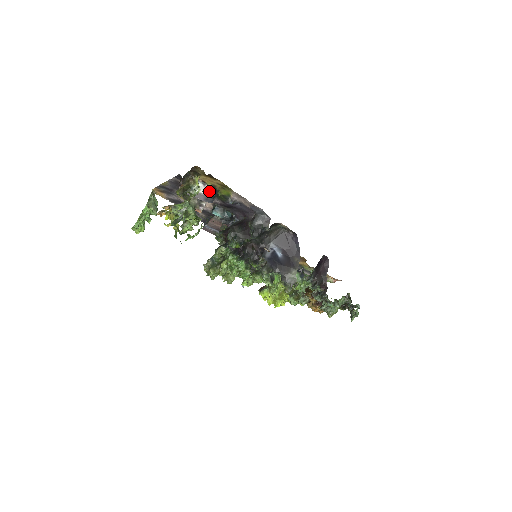
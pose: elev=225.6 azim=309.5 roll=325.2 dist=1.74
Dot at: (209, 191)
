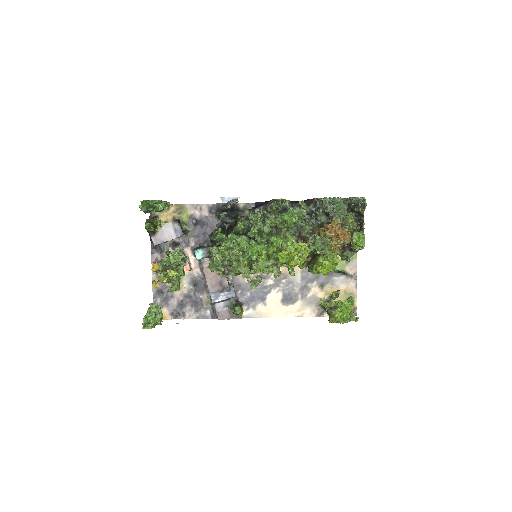
Dot at: (172, 222)
